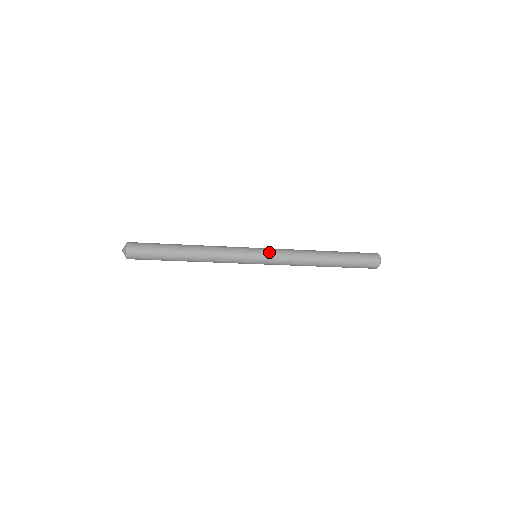
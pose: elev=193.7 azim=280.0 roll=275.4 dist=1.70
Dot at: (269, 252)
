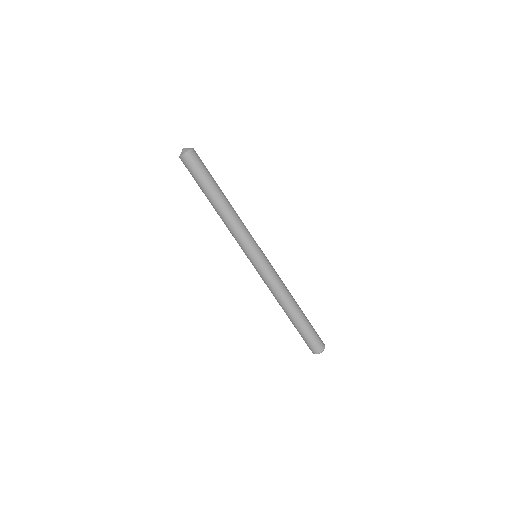
Dot at: (268, 260)
